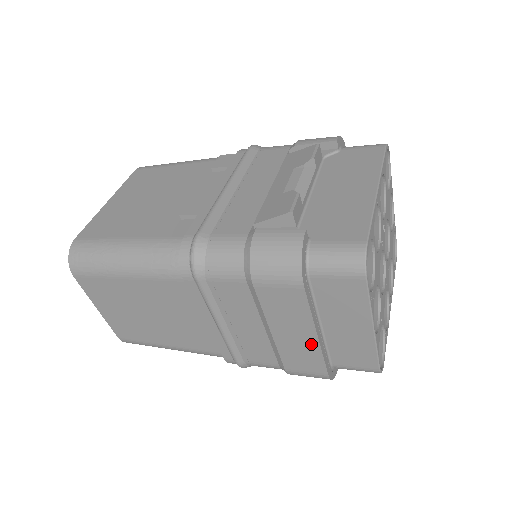
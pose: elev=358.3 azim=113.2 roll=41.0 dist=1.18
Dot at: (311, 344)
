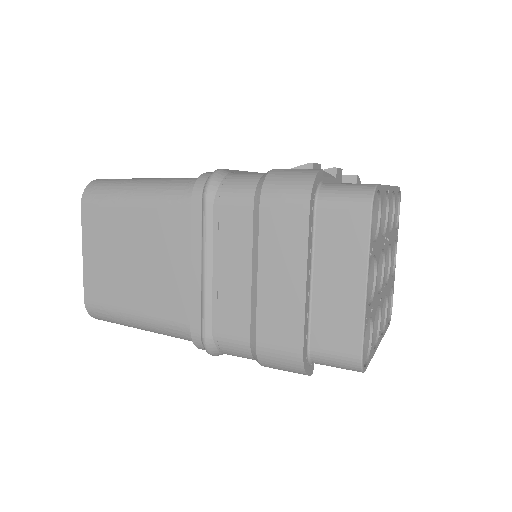
Dot at: (296, 296)
